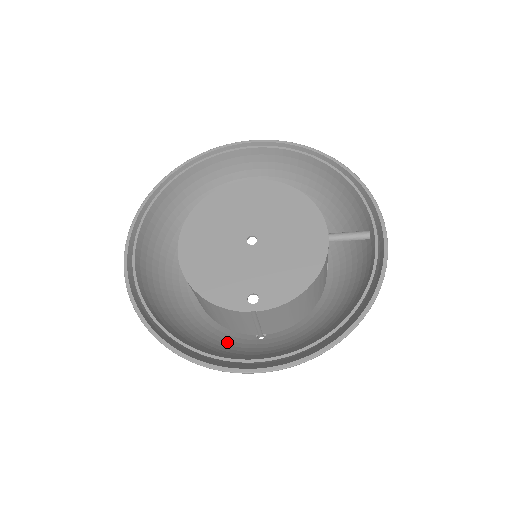
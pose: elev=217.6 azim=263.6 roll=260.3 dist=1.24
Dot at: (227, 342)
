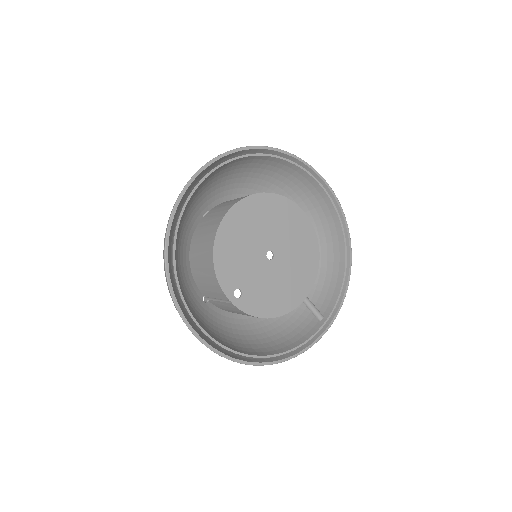
Dot at: (188, 287)
